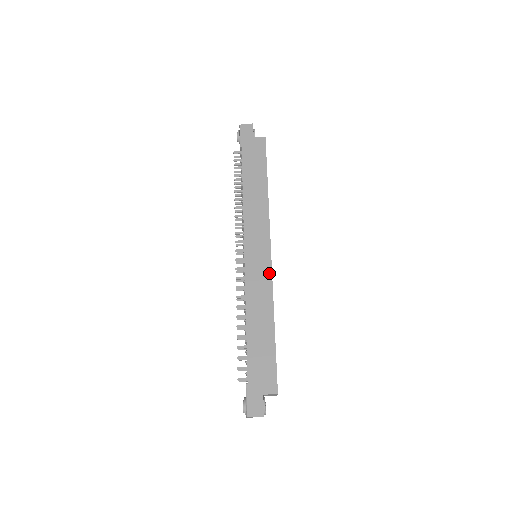
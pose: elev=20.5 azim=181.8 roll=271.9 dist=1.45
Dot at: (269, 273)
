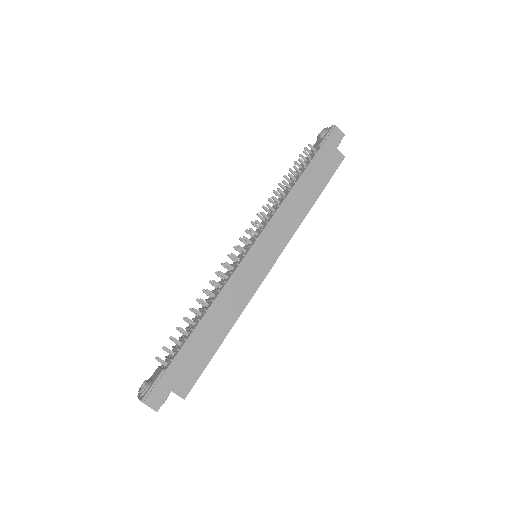
Dot at: (258, 283)
